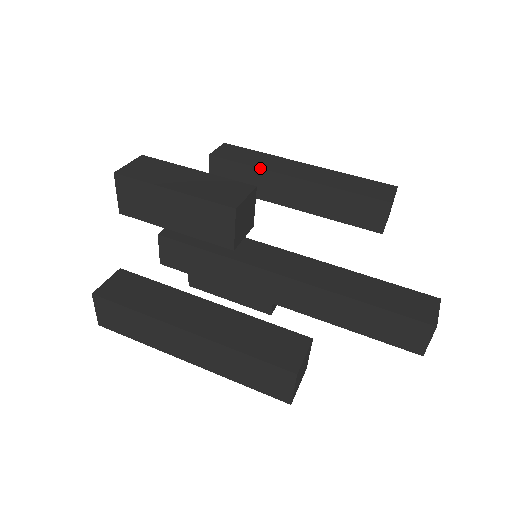
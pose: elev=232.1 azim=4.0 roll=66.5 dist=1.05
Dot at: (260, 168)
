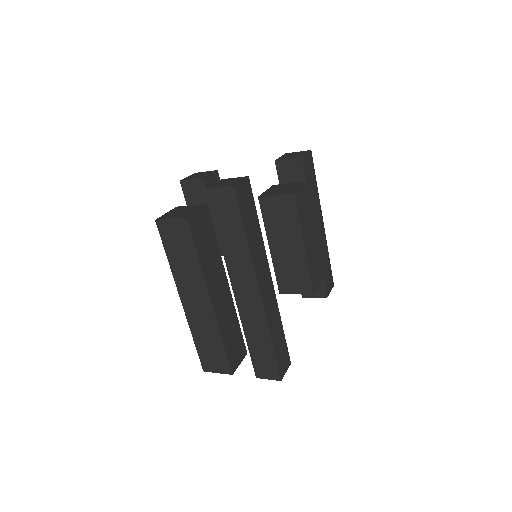
Dot at: occluded
